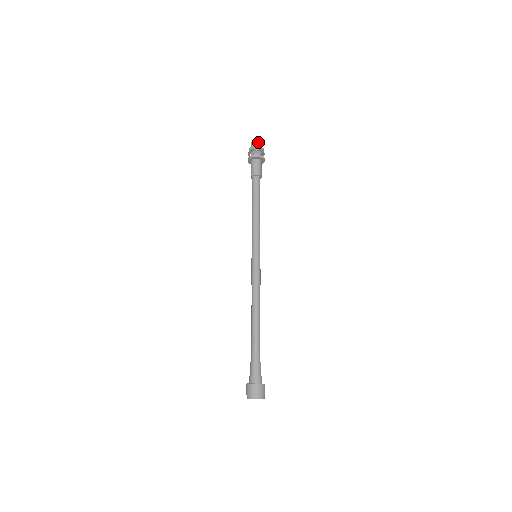
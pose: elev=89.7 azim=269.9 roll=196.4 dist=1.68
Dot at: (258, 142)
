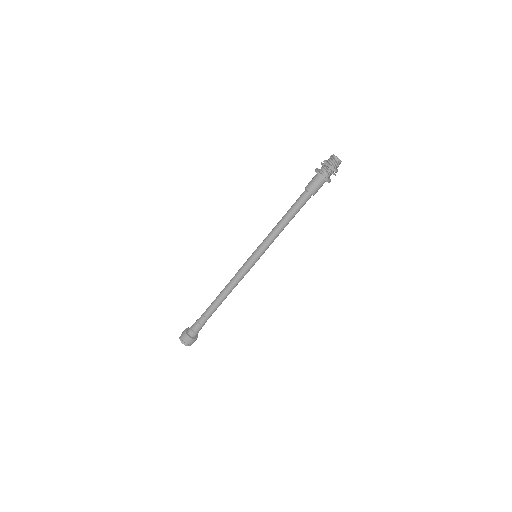
Dot at: (337, 161)
